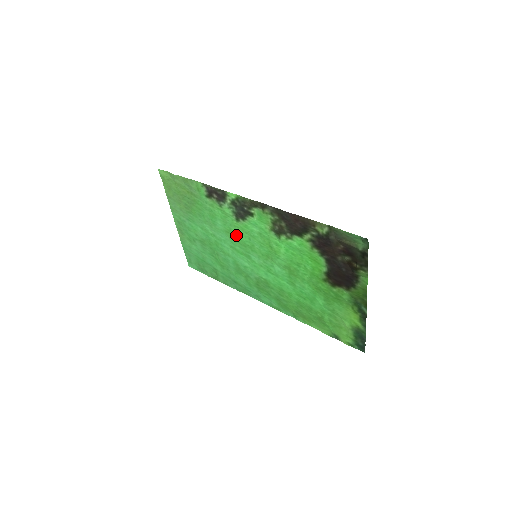
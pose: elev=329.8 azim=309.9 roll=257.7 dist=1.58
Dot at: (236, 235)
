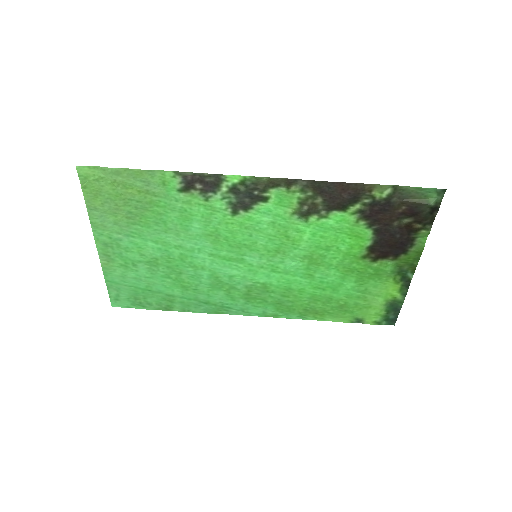
Dot at: (226, 236)
